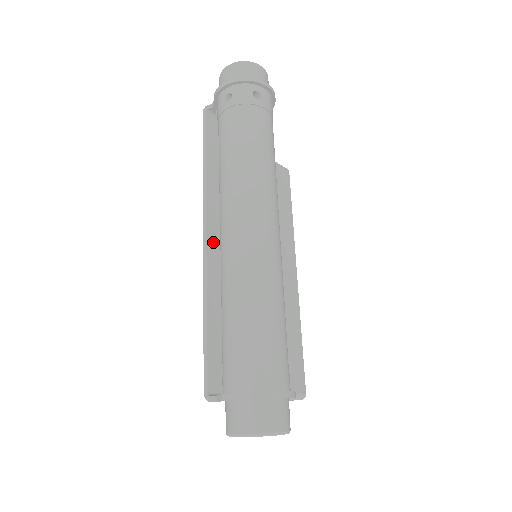
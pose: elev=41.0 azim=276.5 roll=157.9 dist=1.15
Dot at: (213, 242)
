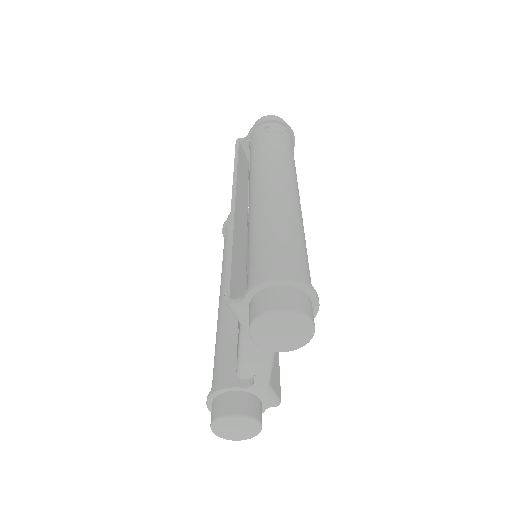
Dot at: (238, 209)
